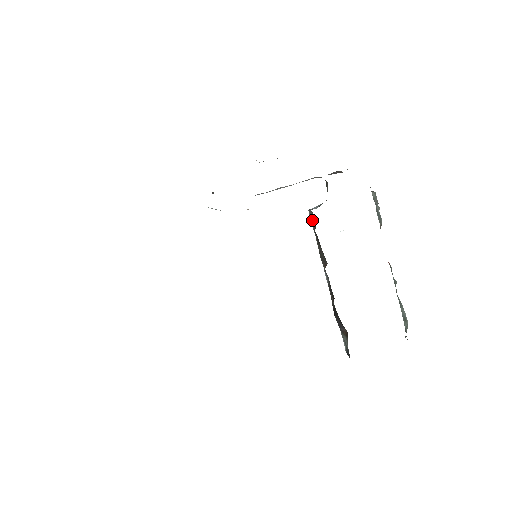
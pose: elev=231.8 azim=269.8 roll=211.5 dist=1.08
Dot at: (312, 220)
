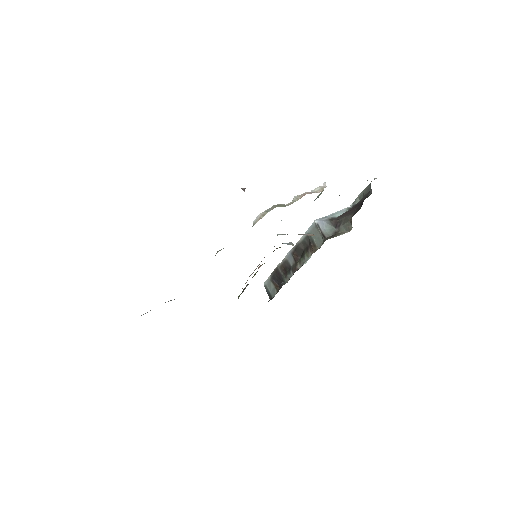
Dot at: (313, 231)
